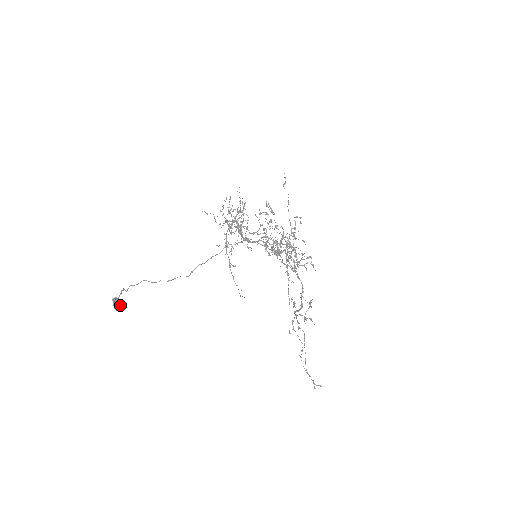
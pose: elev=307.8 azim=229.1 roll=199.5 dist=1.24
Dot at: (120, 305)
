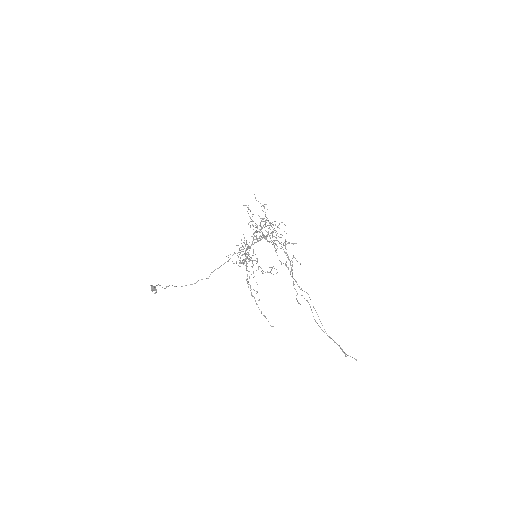
Dot at: occluded
